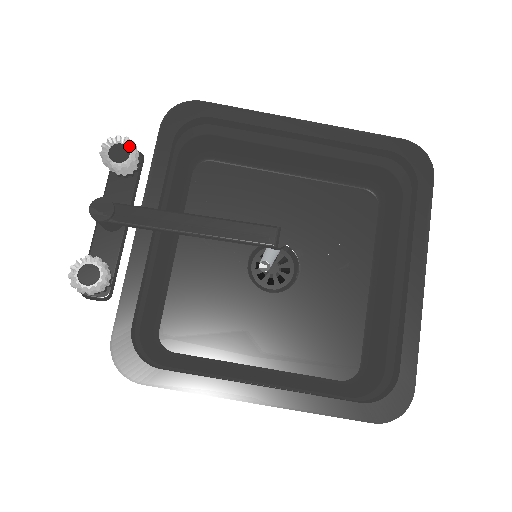
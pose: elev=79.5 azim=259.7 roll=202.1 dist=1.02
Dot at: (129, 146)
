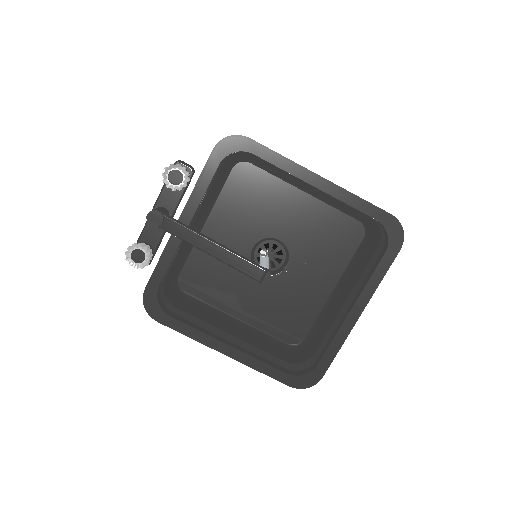
Dot at: (184, 174)
